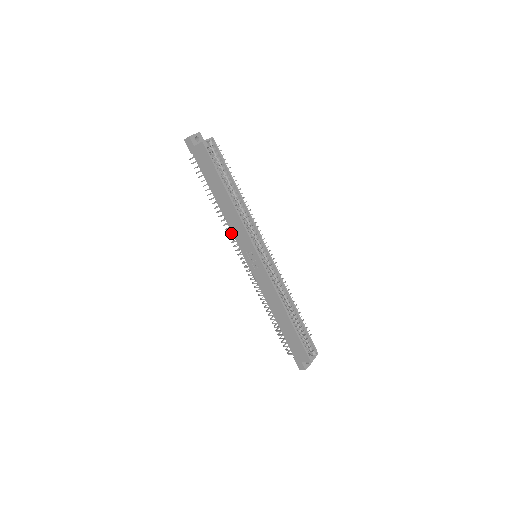
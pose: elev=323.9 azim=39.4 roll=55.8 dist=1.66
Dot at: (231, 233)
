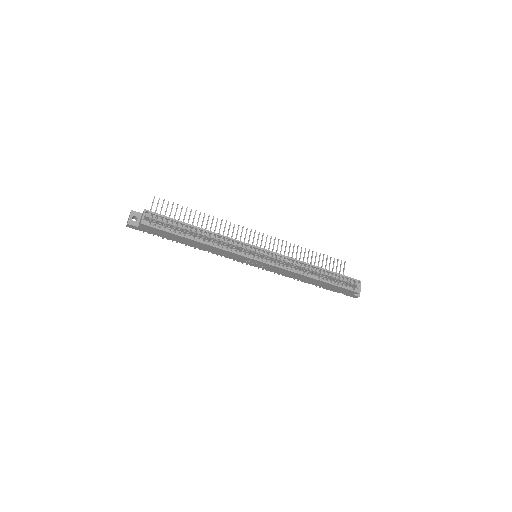
Dot at: occluded
